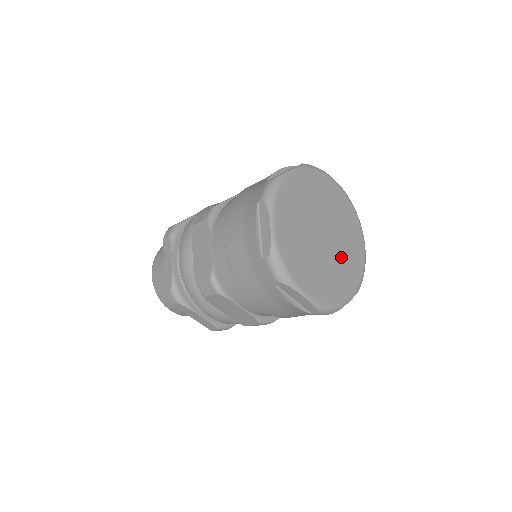
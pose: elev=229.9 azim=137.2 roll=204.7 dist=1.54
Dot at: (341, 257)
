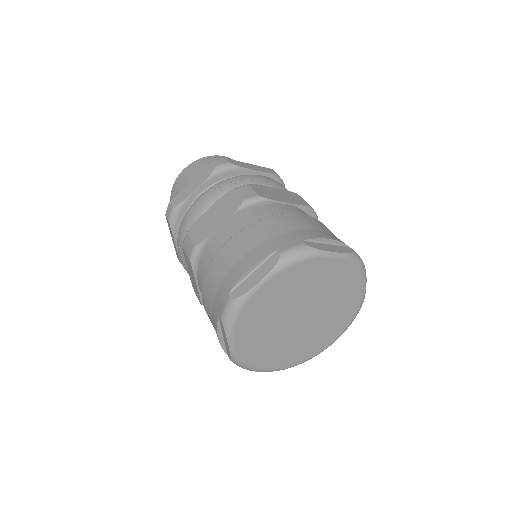
Dot at: (297, 341)
